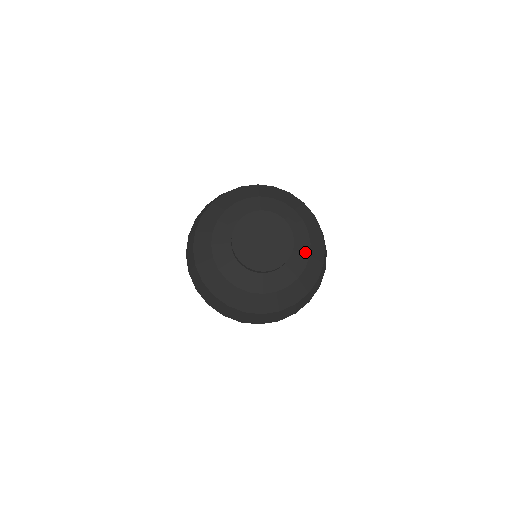
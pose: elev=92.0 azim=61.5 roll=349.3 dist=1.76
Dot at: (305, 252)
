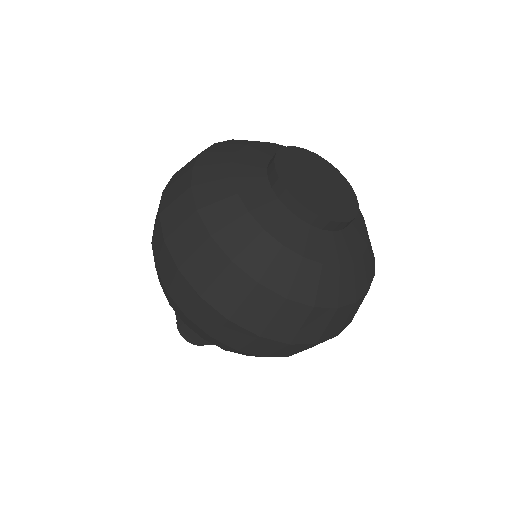
Dot at: (359, 246)
